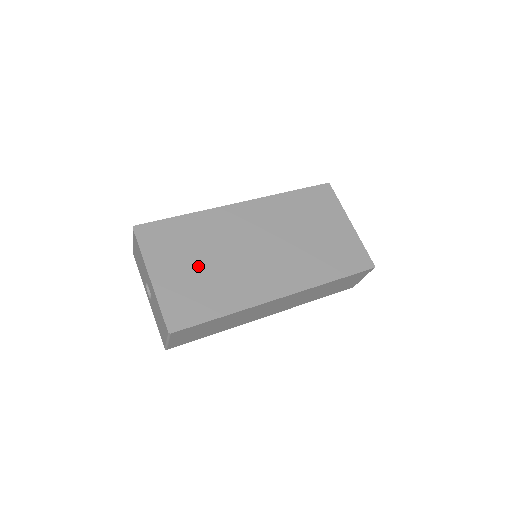
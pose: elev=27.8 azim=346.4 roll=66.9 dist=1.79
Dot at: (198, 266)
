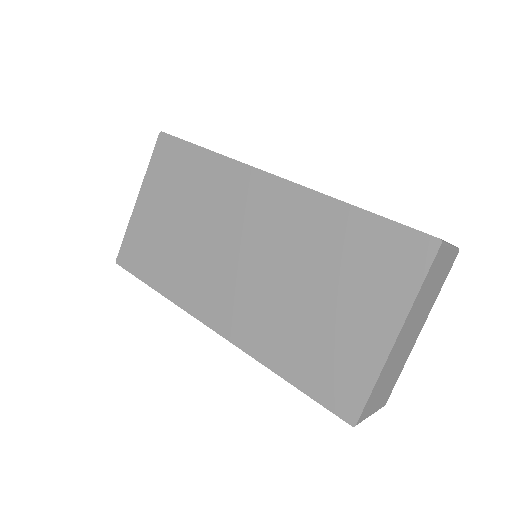
Dot at: (174, 221)
